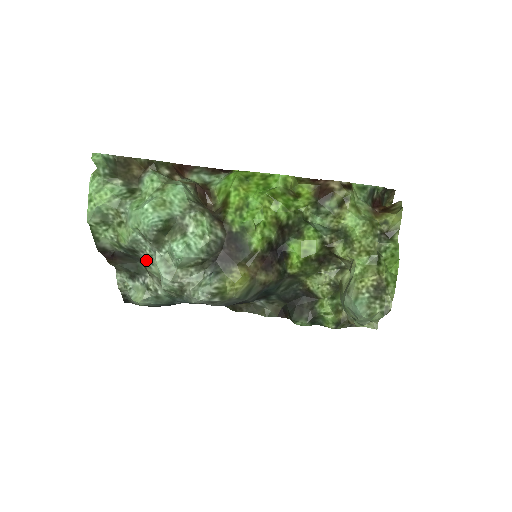
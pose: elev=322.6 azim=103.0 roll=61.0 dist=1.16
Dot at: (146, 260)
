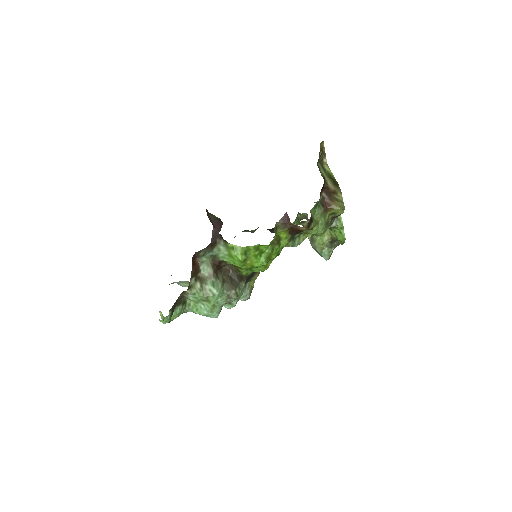
Dot at: occluded
